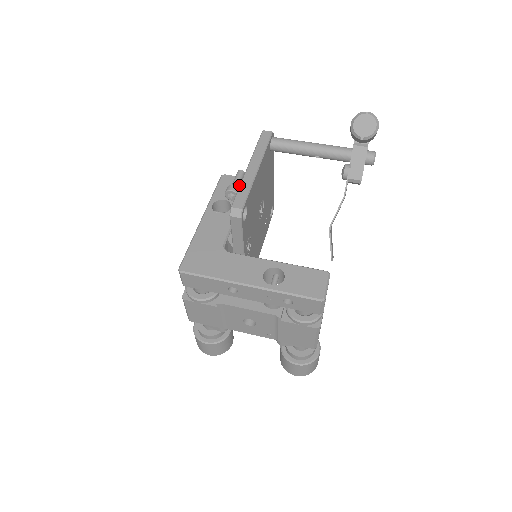
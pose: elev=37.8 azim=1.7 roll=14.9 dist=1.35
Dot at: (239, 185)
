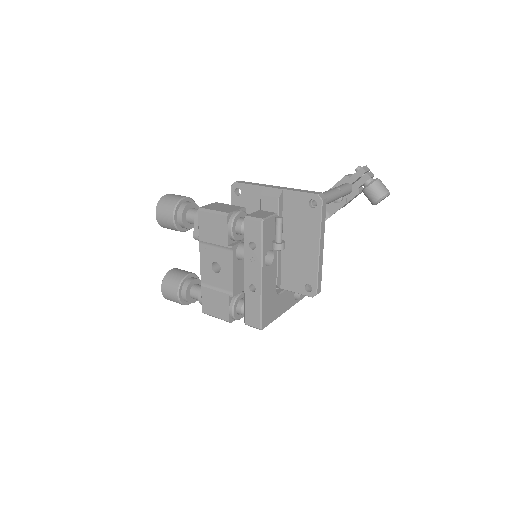
Dot at: (281, 235)
